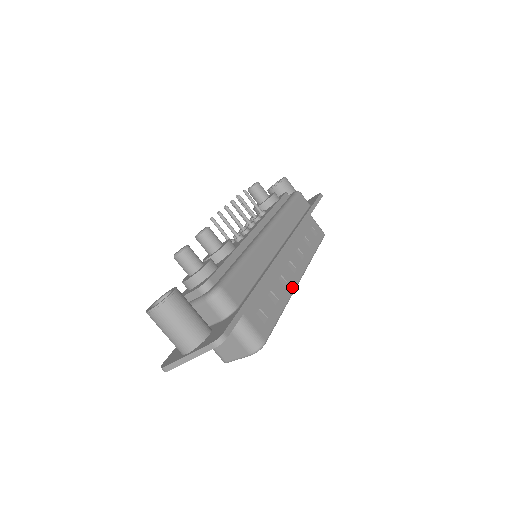
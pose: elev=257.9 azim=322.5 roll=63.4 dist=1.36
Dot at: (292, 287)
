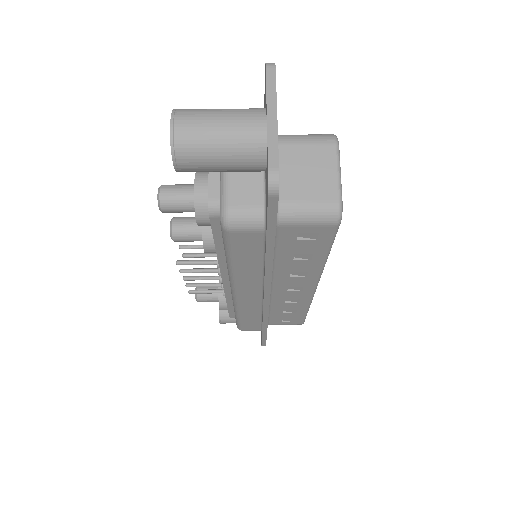
Dot at: occluded
